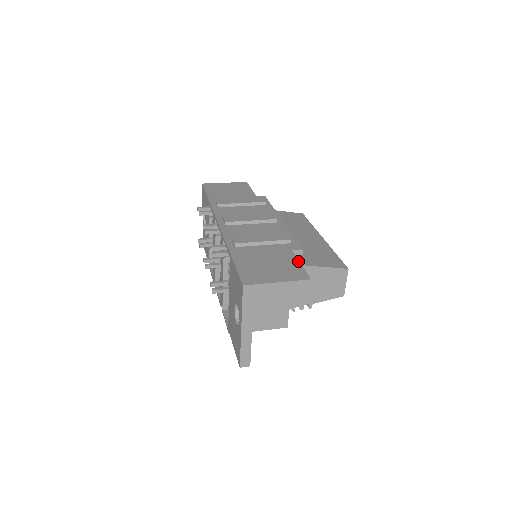
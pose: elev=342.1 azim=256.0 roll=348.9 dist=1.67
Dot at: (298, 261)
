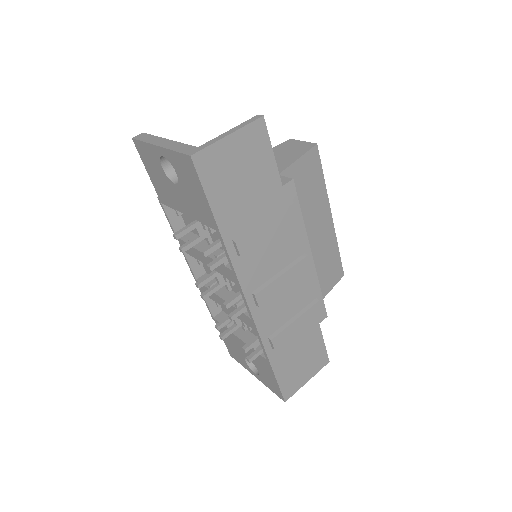
Dot at: (323, 341)
